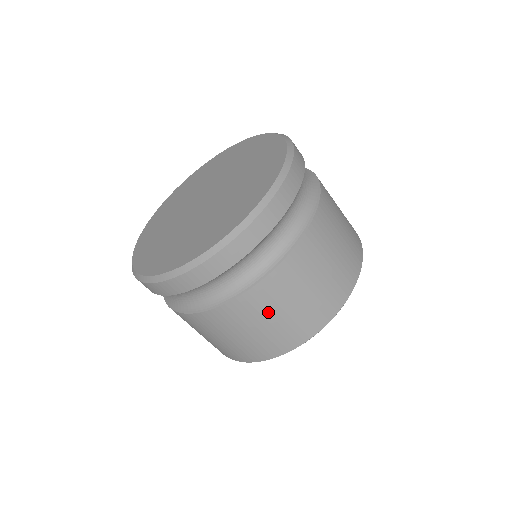
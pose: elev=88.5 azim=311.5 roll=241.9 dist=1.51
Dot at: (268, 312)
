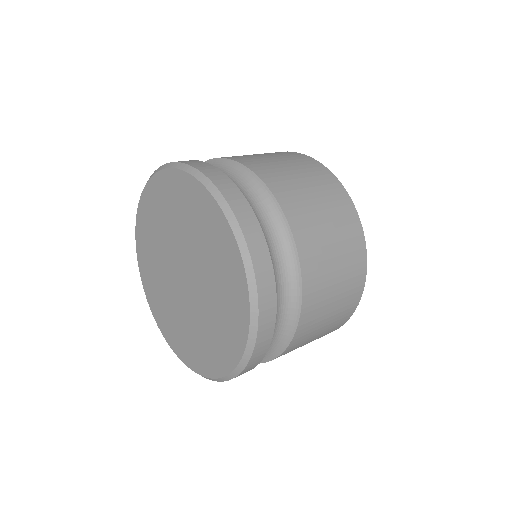
Dot at: (318, 325)
